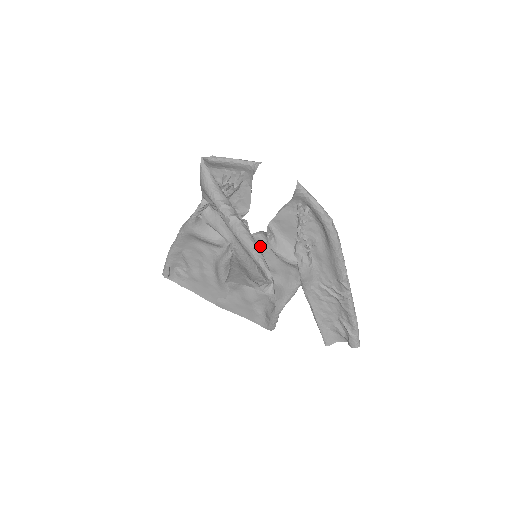
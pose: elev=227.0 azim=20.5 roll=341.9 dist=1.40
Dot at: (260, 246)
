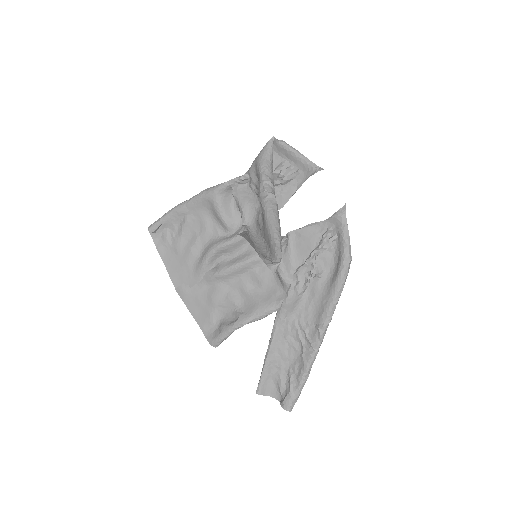
Dot at: occluded
